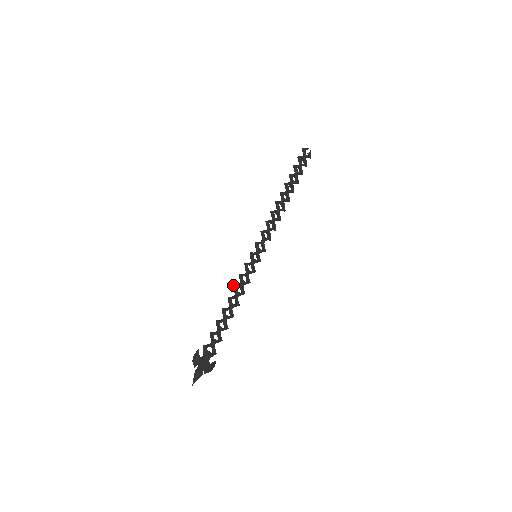
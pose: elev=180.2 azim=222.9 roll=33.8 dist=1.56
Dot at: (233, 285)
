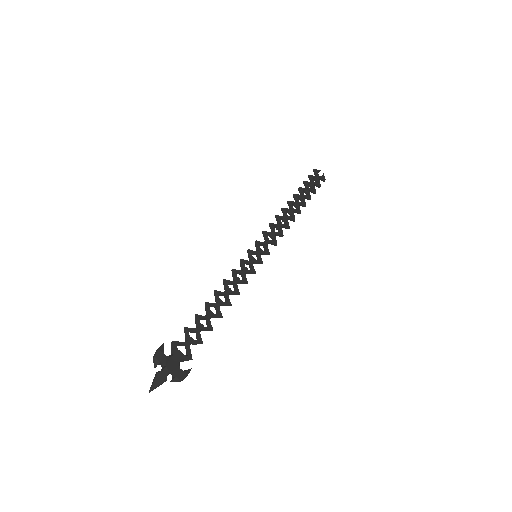
Dot at: occluded
